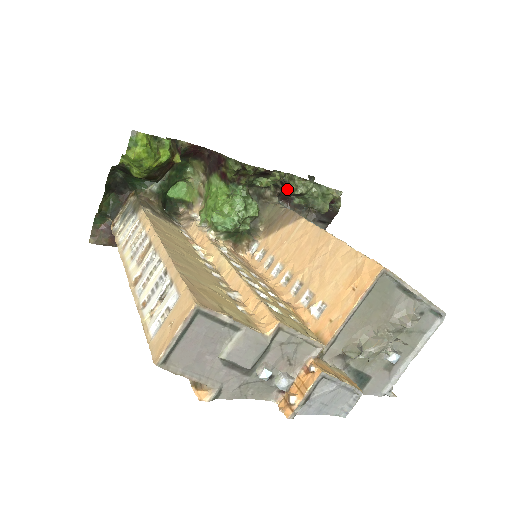
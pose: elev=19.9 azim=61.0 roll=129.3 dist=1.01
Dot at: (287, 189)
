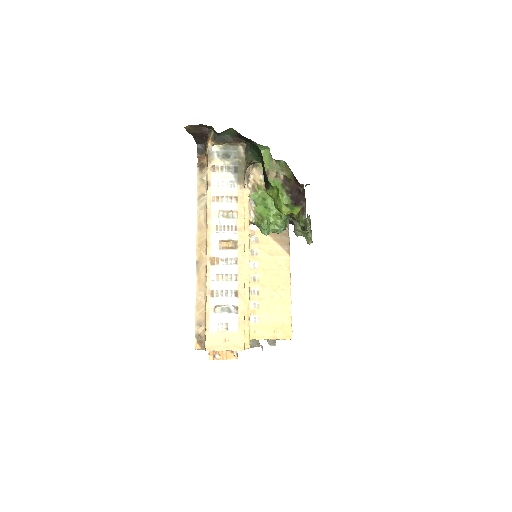
Dot at: occluded
